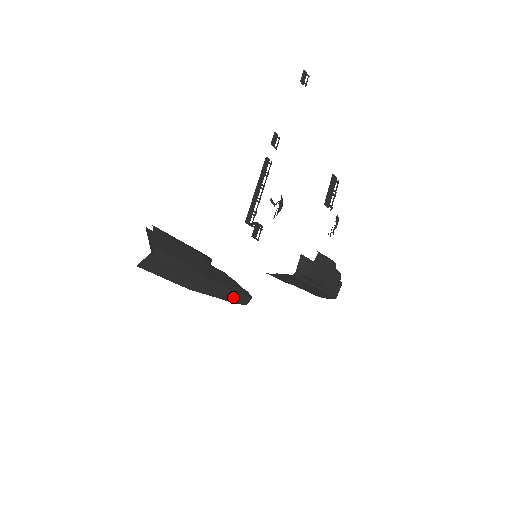
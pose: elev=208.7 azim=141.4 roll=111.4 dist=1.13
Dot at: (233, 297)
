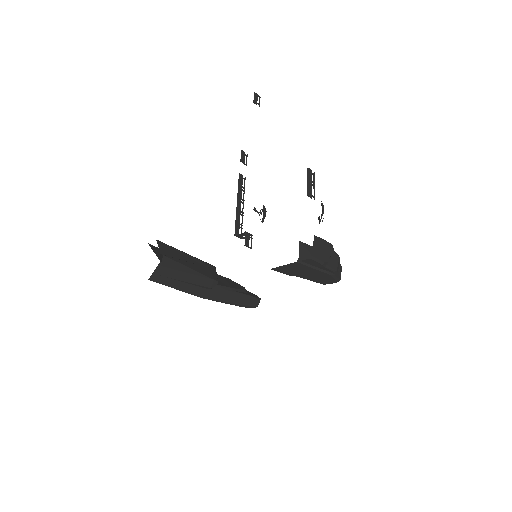
Dot at: (243, 300)
